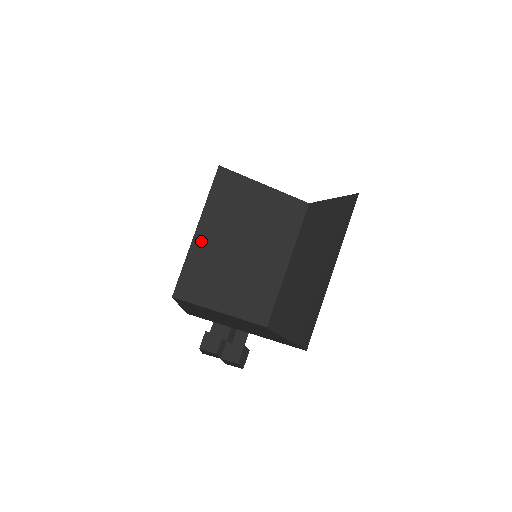
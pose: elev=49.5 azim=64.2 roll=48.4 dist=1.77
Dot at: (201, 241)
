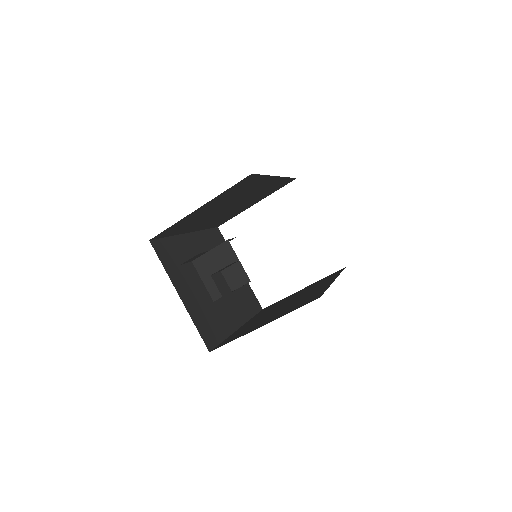
Dot at: (189, 241)
